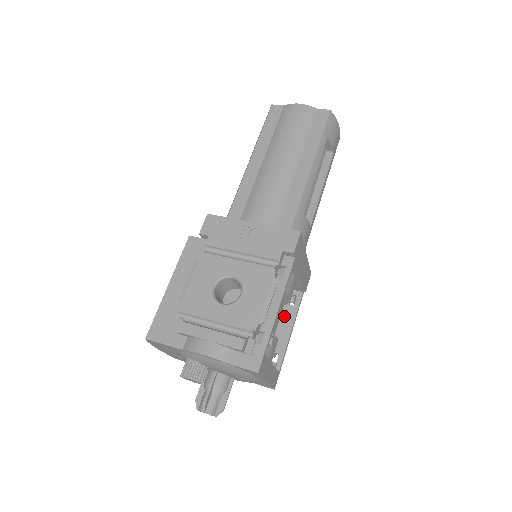
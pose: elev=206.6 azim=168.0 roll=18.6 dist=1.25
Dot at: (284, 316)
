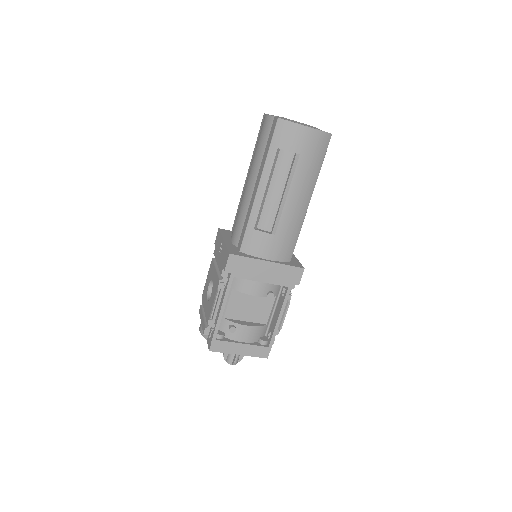
Dot at: (278, 304)
